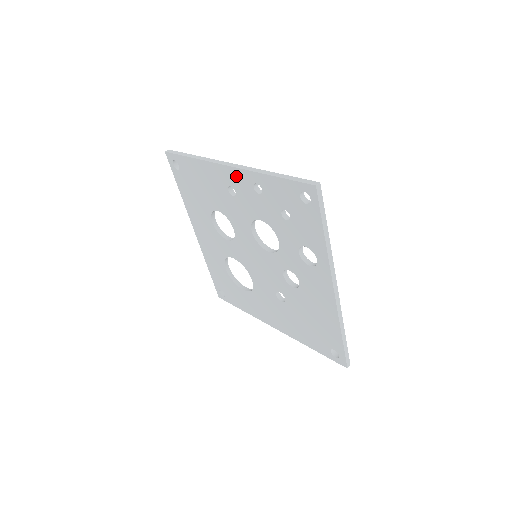
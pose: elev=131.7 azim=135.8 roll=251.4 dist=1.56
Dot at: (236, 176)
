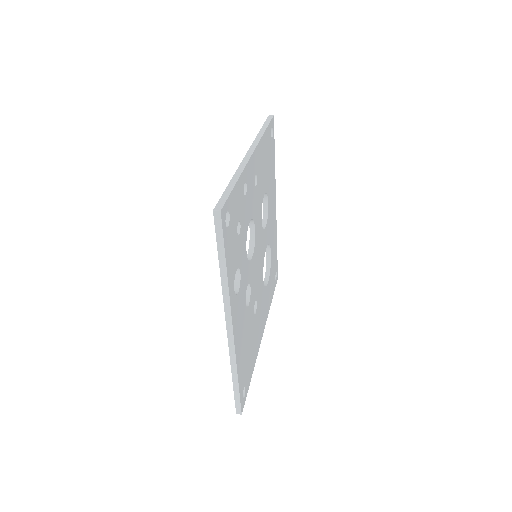
Dot at: occluded
